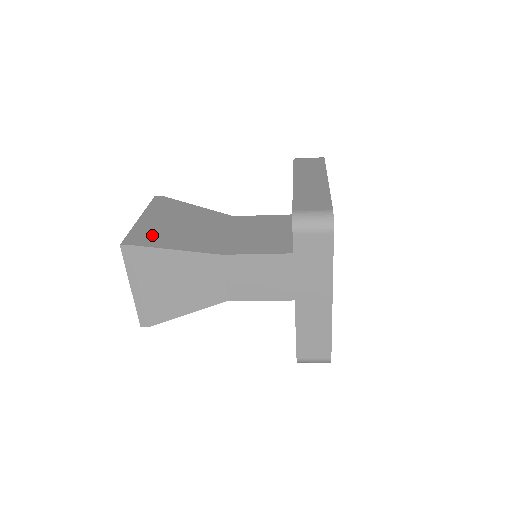
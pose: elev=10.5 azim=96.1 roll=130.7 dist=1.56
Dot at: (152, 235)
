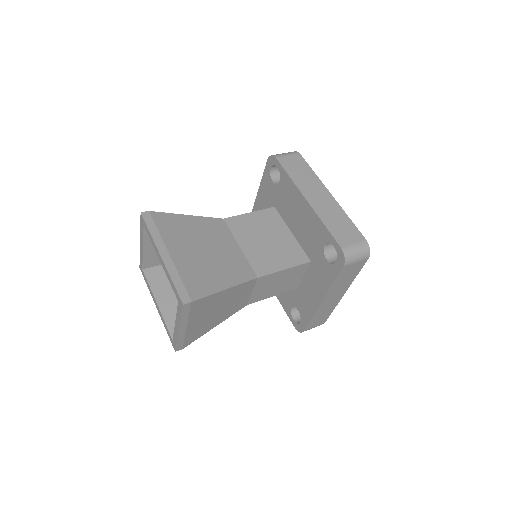
Dot at: (195, 278)
